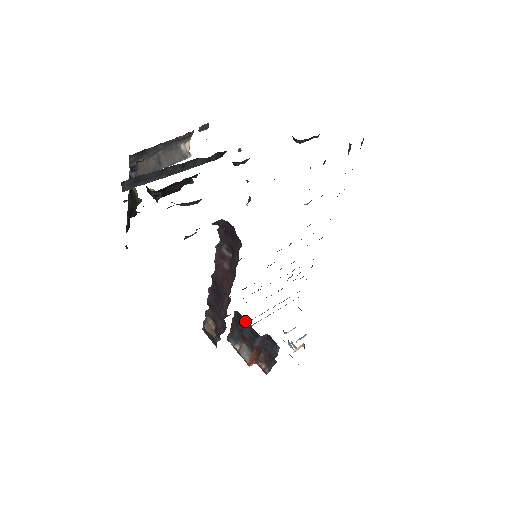
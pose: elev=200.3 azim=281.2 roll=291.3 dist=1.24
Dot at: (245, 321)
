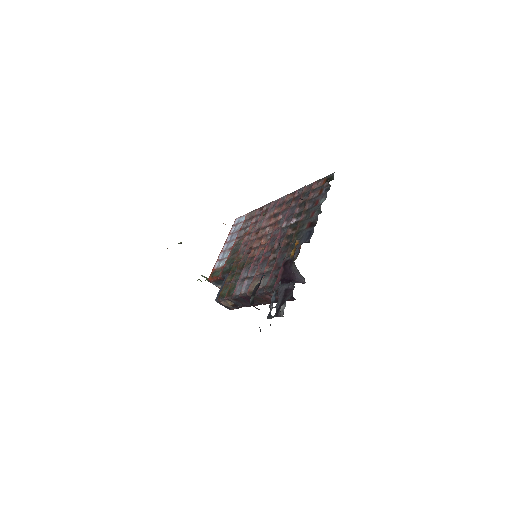
Dot at: occluded
